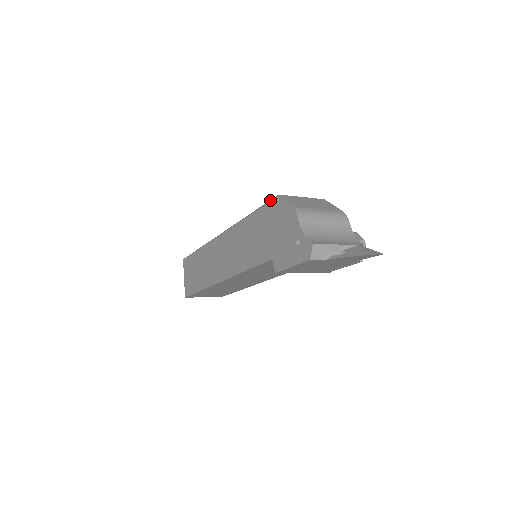
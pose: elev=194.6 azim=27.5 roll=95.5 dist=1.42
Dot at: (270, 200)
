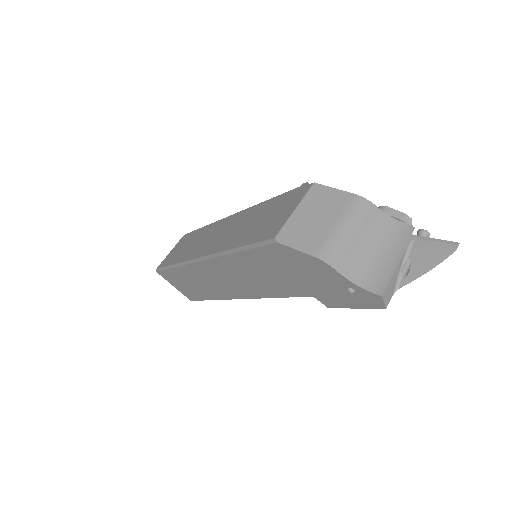
Dot at: (264, 244)
